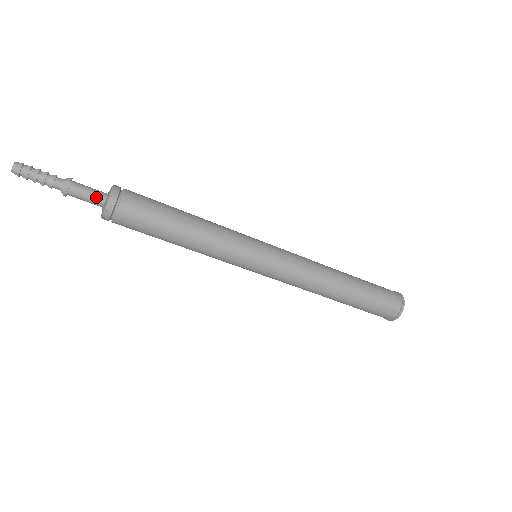
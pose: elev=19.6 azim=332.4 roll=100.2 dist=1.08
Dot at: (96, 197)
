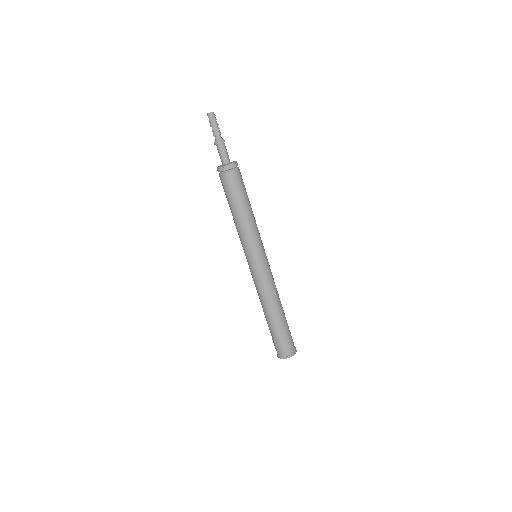
Dot at: (228, 157)
